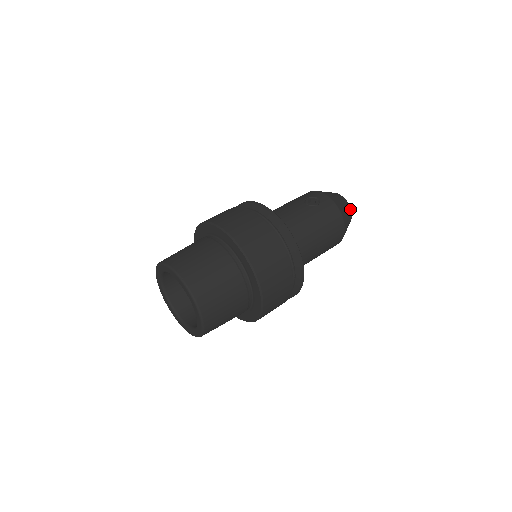
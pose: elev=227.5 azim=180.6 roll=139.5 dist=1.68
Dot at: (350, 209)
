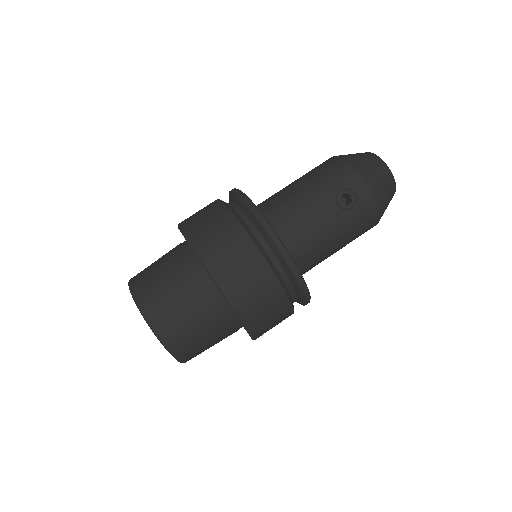
Dot at: (395, 191)
